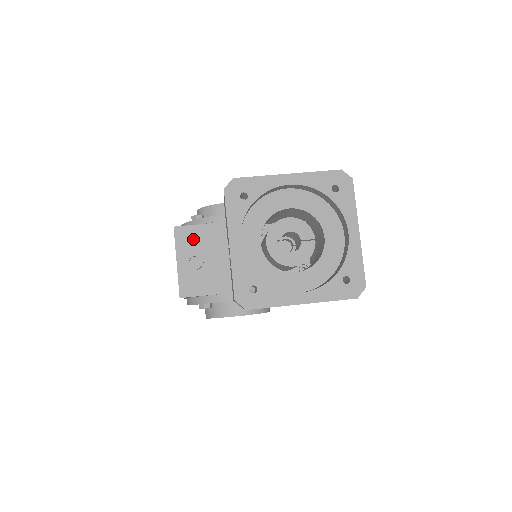
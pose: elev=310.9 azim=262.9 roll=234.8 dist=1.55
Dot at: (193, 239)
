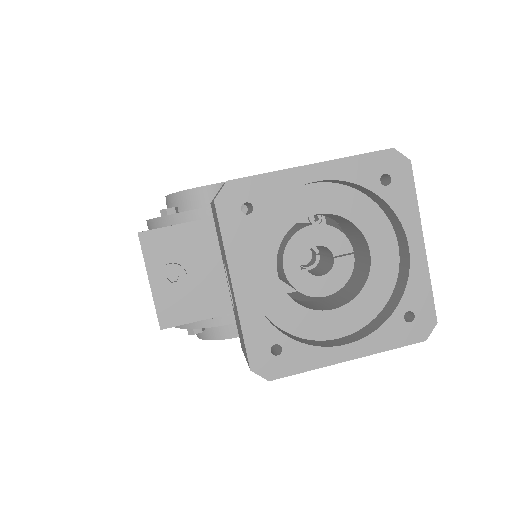
Dot at: (168, 247)
